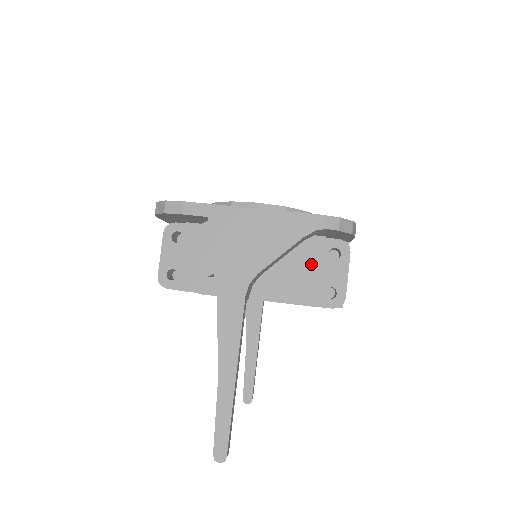
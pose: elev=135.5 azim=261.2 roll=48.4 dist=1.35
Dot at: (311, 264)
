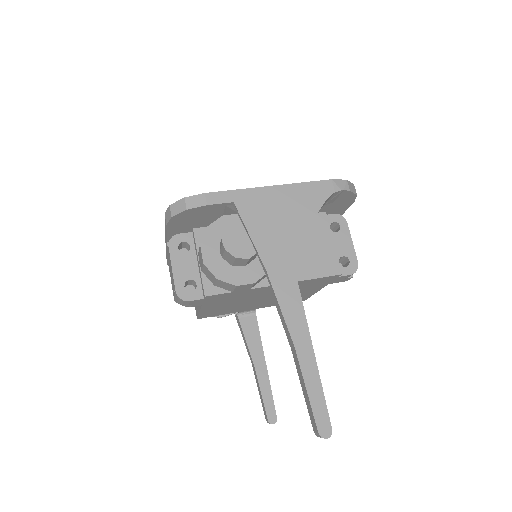
Dot at: (322, 238)
